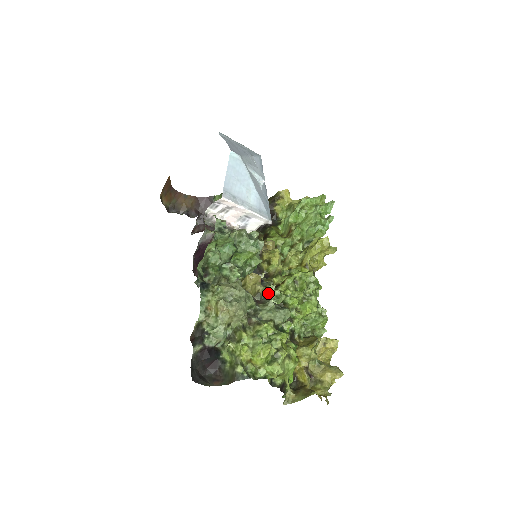
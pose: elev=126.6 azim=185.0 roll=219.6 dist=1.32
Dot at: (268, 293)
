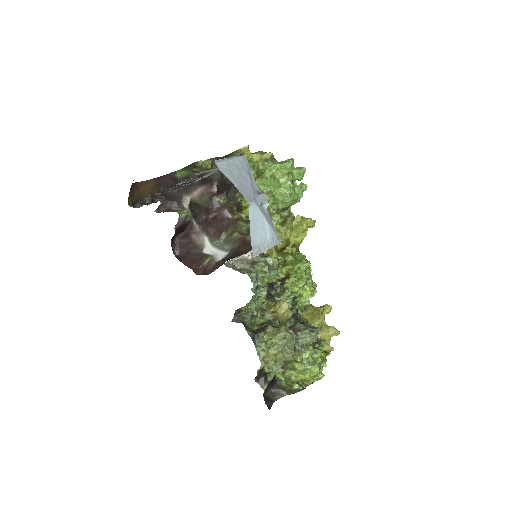
Dot at: (284, 299)
